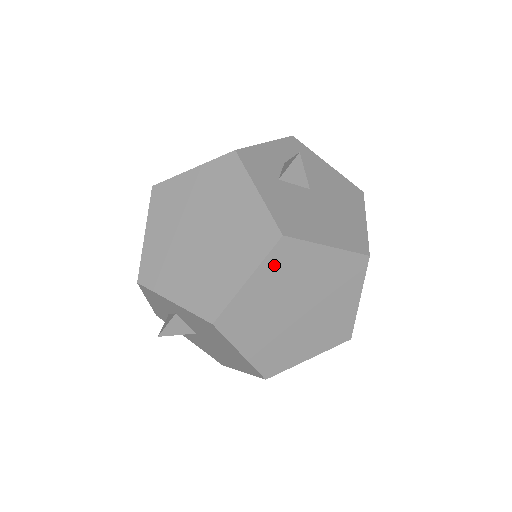
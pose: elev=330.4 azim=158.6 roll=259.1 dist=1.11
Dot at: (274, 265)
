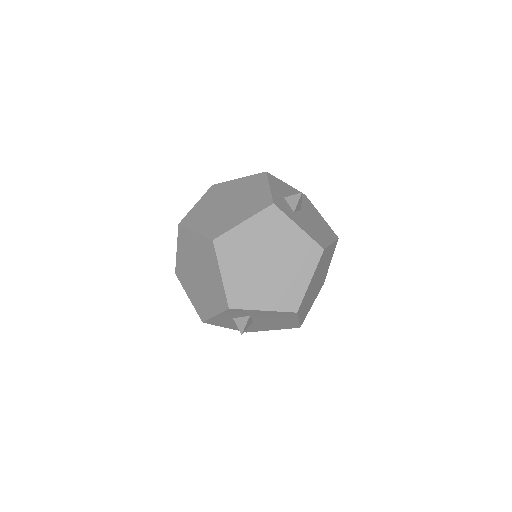
Dot at: (318, 266)
